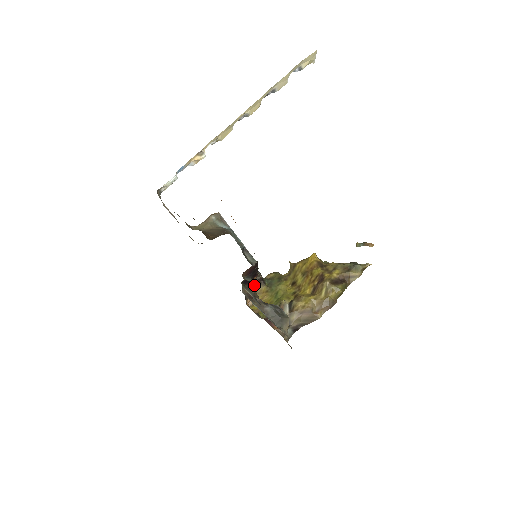
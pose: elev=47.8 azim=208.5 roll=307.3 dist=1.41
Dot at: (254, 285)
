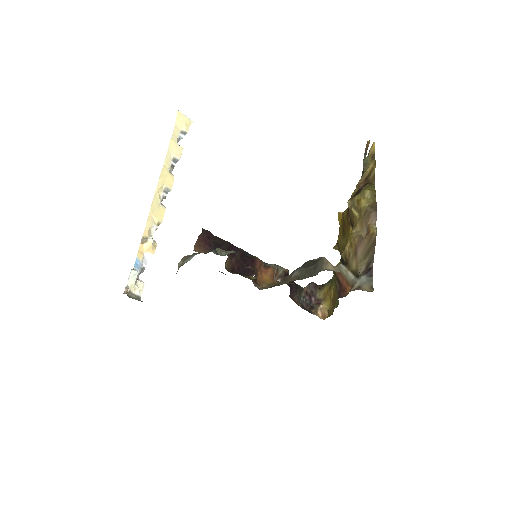
Dot at: (226, 253)
